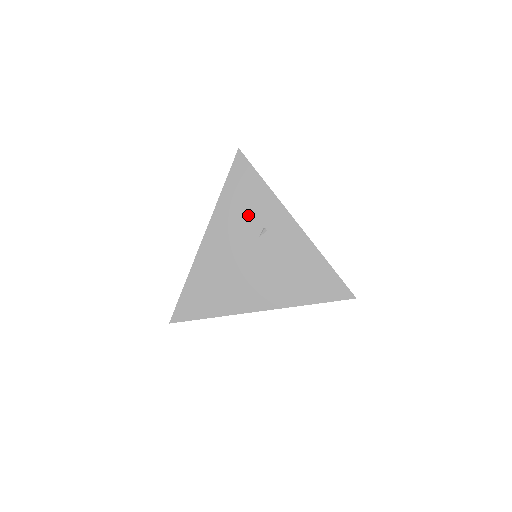
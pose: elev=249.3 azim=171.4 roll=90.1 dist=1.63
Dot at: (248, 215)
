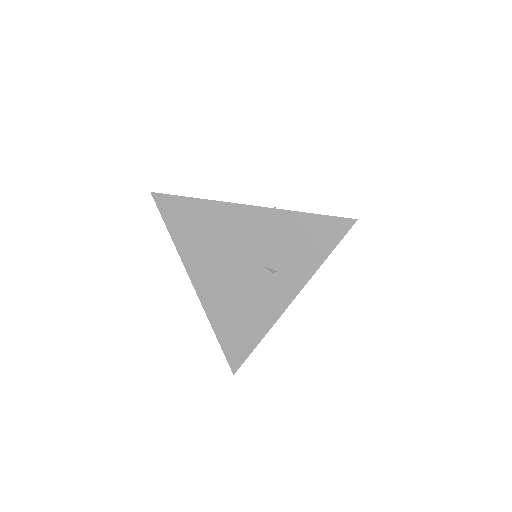
Dot at: (284, 249)
